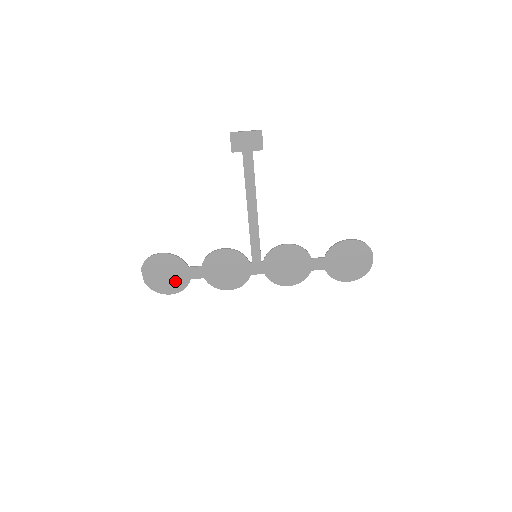
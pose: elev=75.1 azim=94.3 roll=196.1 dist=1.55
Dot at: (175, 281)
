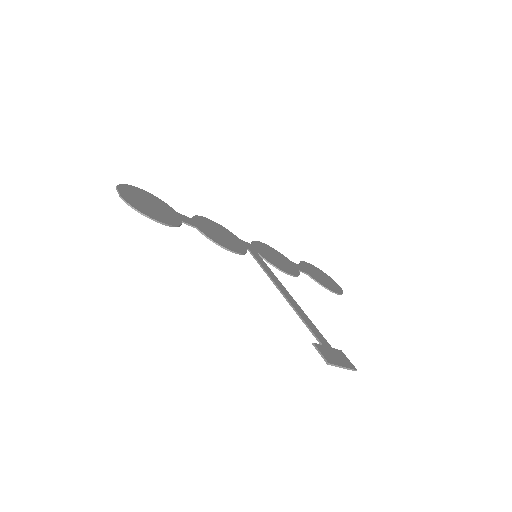
Dot at: (156, 204)
